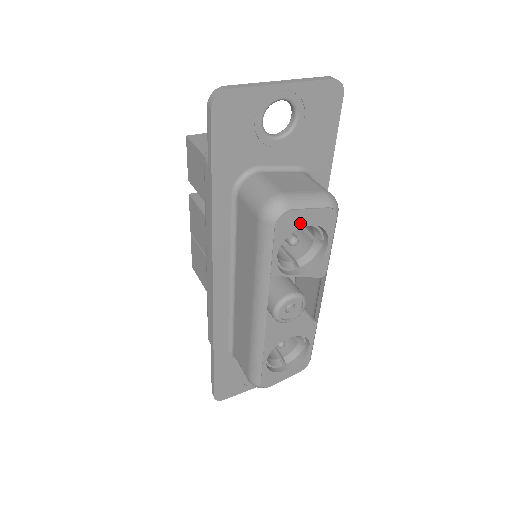
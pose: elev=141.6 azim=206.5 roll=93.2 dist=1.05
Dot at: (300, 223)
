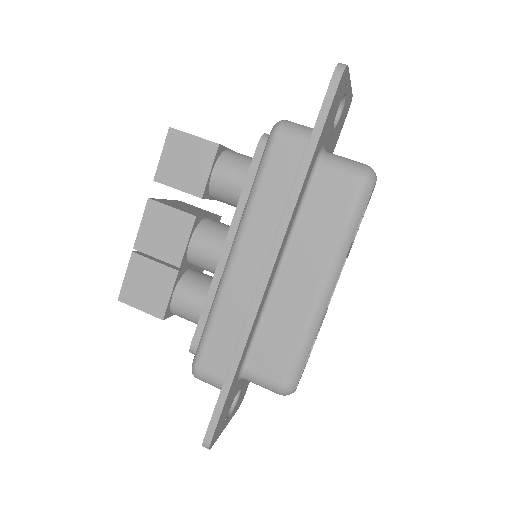
Dot at: (371, 194)
